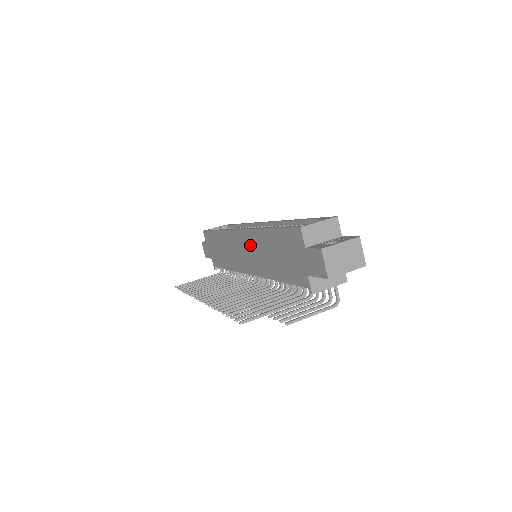
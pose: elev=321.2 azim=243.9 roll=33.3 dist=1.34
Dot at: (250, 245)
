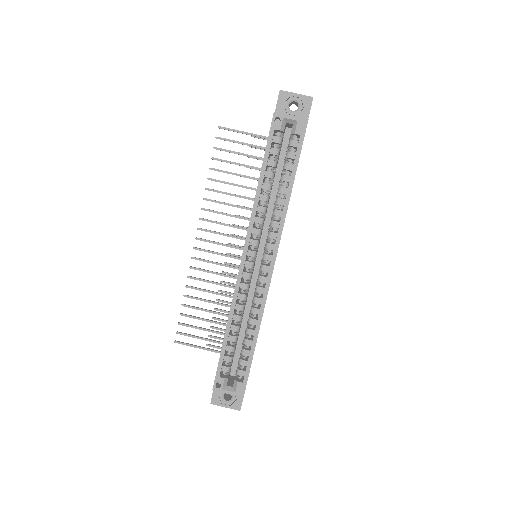
Dot at: occluded
